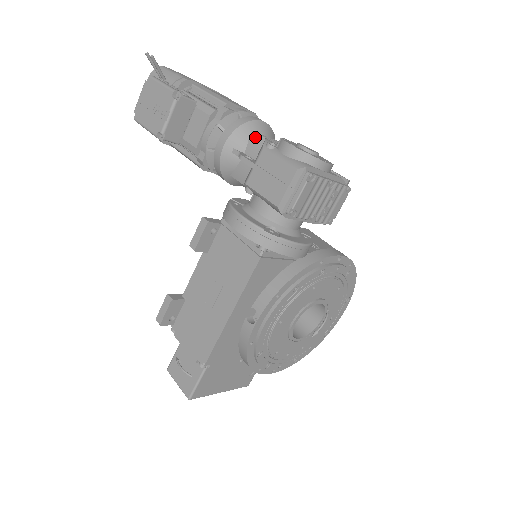
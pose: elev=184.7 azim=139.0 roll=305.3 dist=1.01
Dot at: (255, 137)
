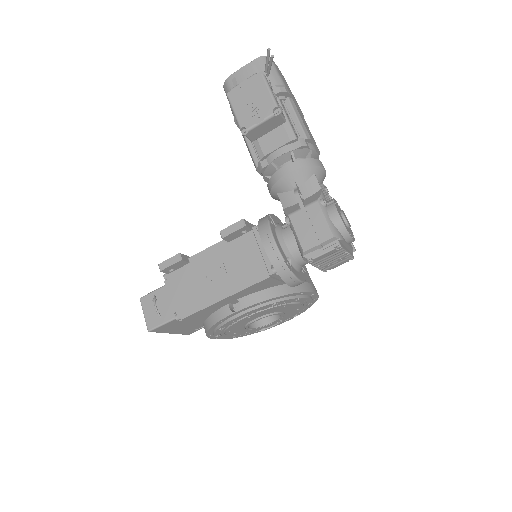
Dot at: (314, 182)
